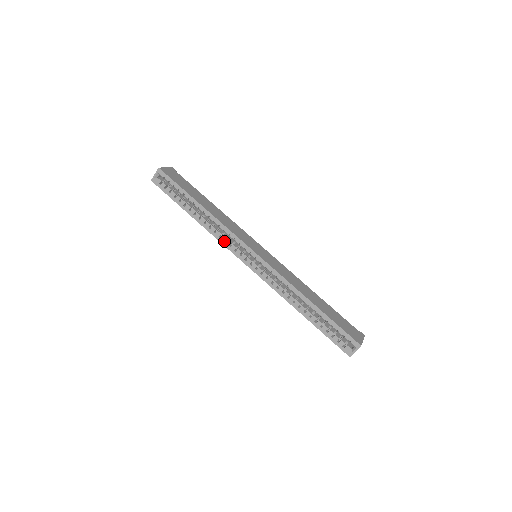
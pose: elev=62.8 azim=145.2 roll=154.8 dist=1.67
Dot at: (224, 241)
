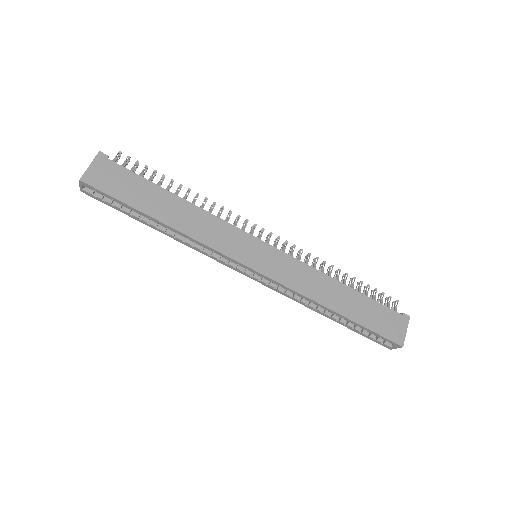
Dot at: (208, 254)
